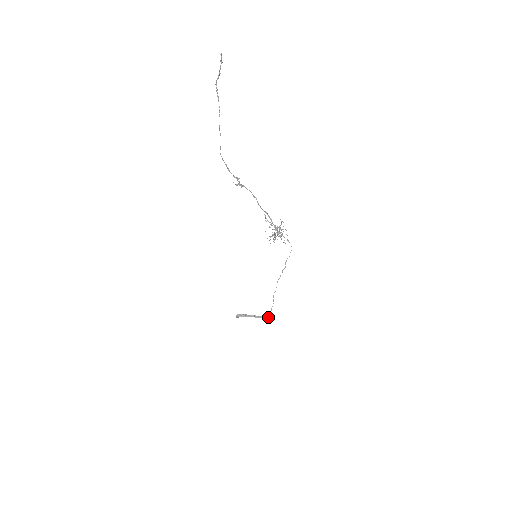
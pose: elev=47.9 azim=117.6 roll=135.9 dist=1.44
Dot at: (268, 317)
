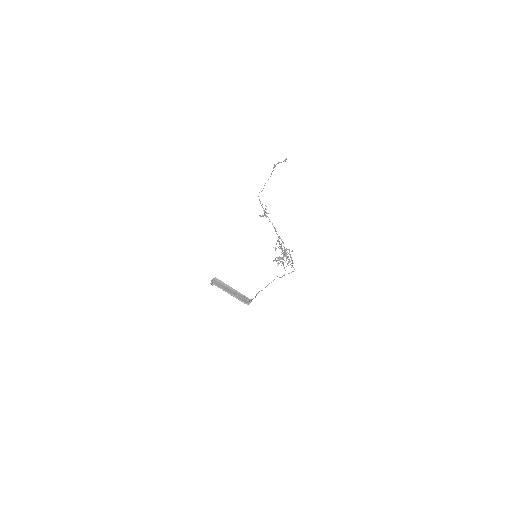
Dot at: (245, 296)
